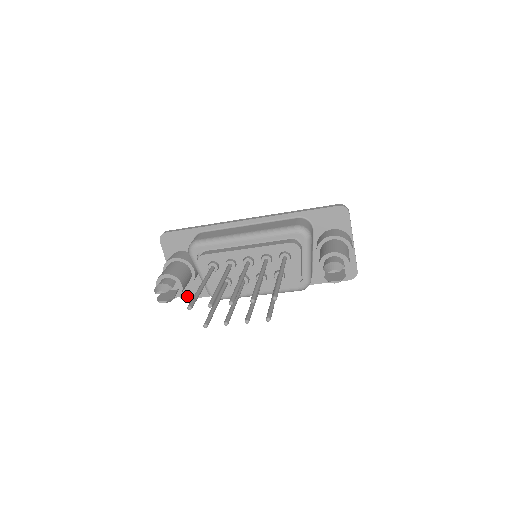
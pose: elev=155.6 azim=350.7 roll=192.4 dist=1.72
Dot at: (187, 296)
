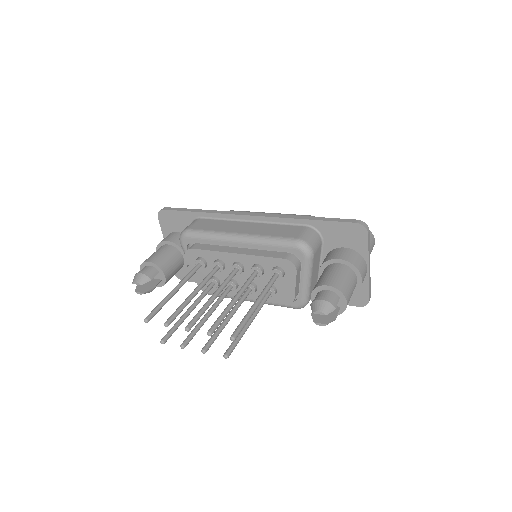
Dot at: occluded
